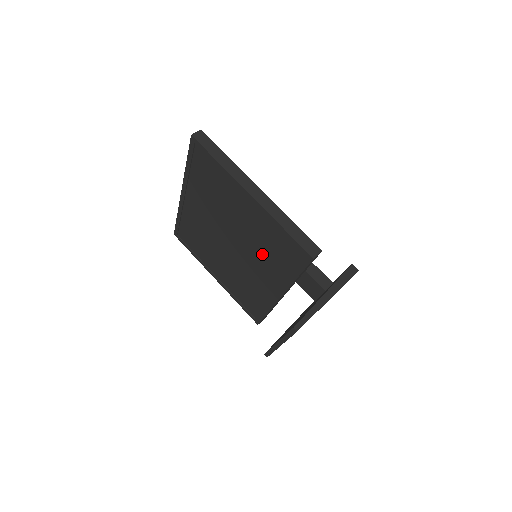
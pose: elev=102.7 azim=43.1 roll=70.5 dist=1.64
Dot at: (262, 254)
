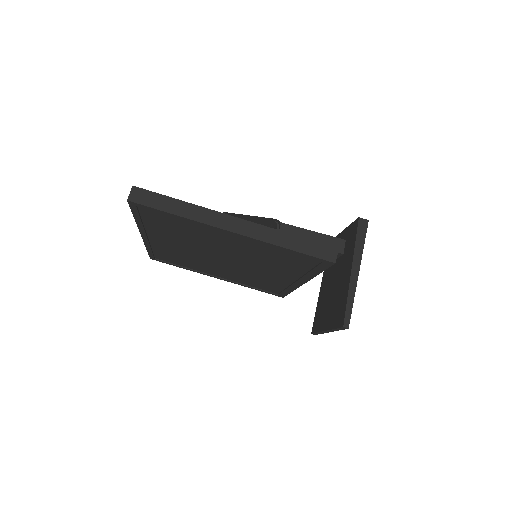
Dot at: (268, 263)
